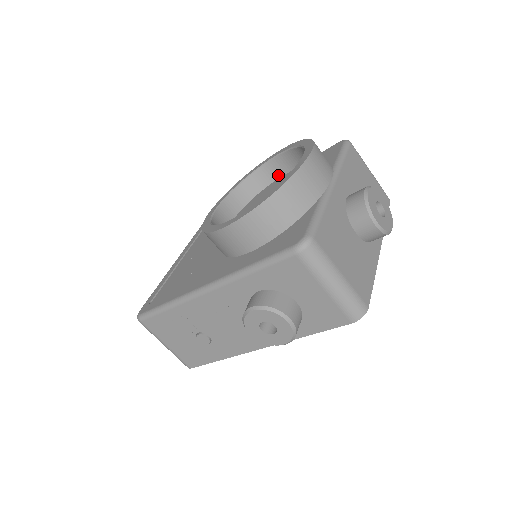
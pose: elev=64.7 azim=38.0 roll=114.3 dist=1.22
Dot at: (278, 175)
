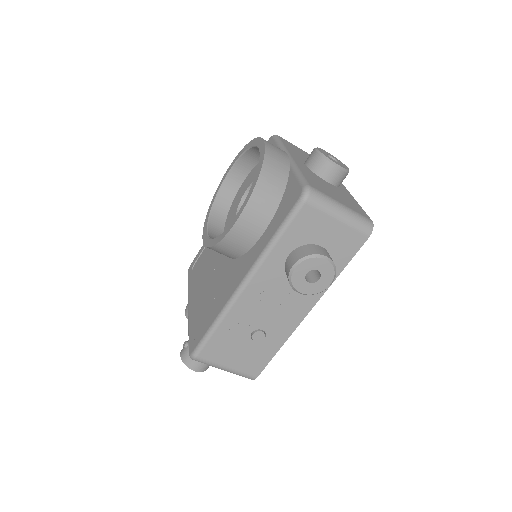
Dot at: (237, 186)
